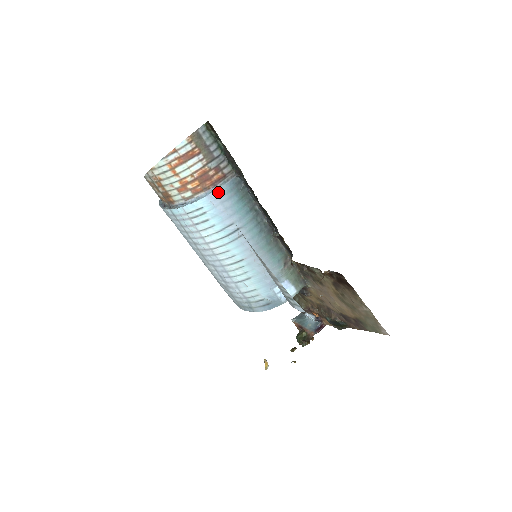
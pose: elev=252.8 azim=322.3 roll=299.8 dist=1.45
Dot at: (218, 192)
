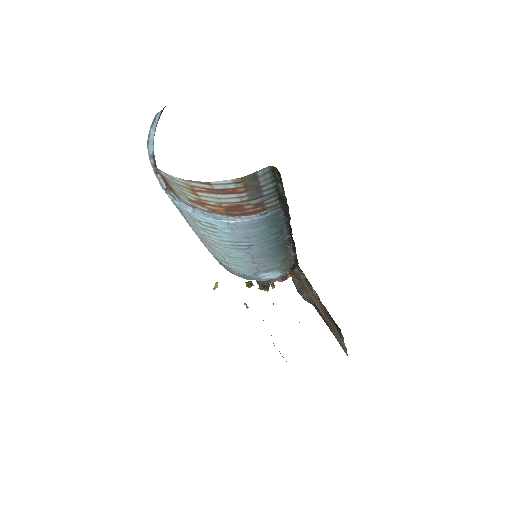
Dot at: (246, 222)
